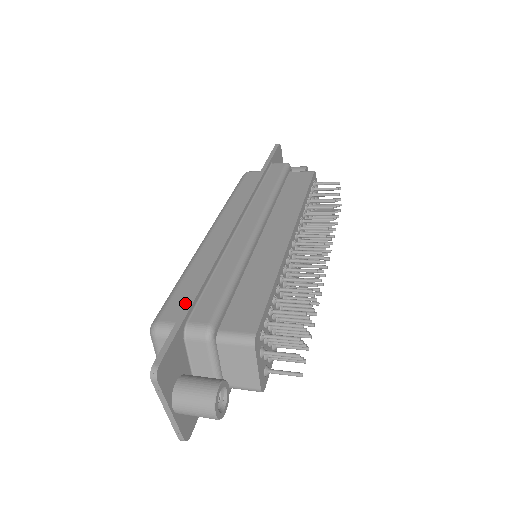
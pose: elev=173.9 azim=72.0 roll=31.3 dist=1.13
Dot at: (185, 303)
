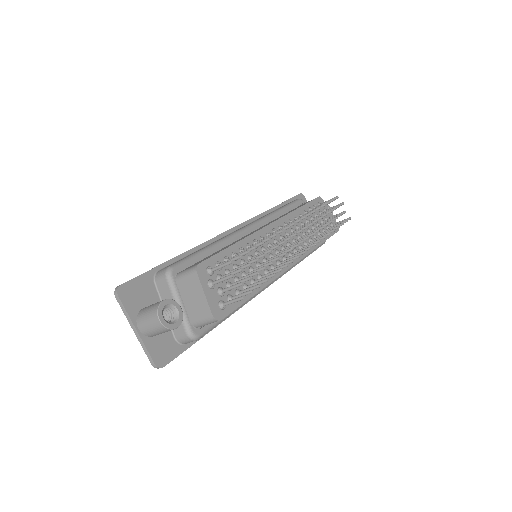
Dot at: occluded
